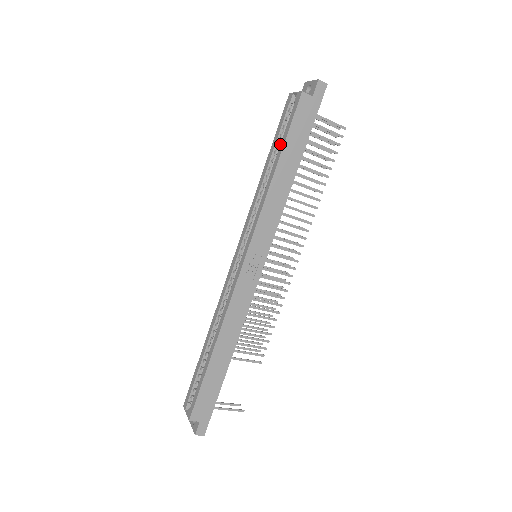
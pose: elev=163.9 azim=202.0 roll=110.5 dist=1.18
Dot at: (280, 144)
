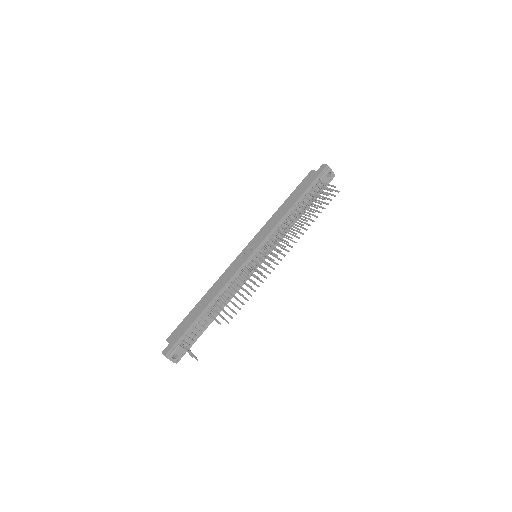
Dot at: occluded
